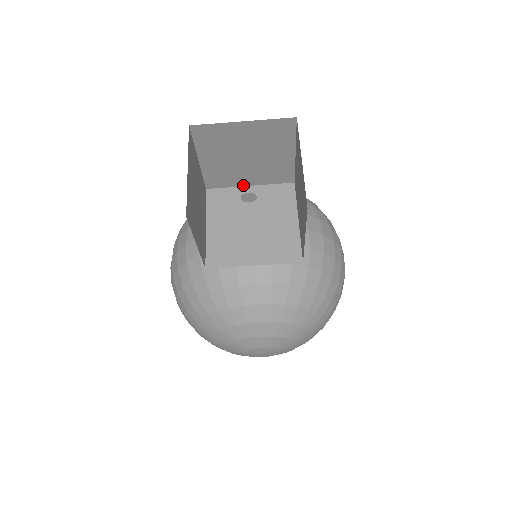
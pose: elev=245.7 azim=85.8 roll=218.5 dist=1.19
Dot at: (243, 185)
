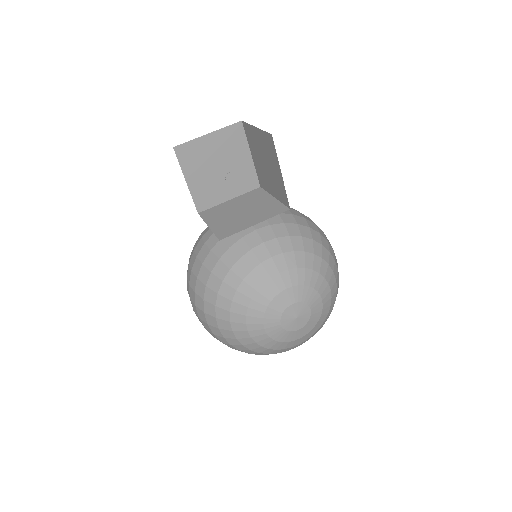
Dot at: (224, 201)
